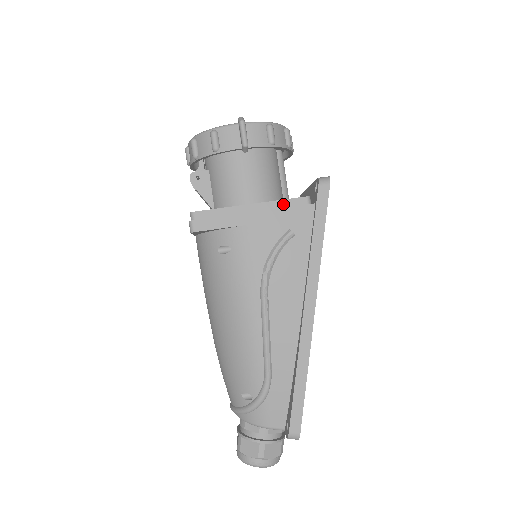
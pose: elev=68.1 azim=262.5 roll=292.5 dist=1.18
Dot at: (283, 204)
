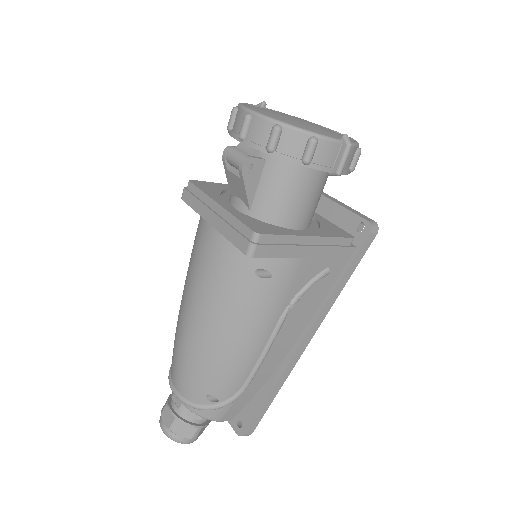
Dot at: (334, 241)
